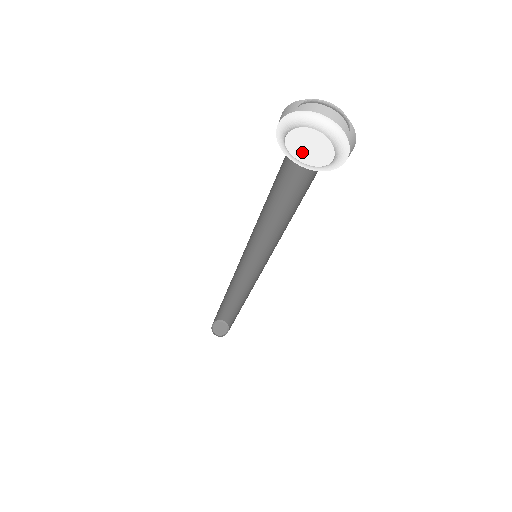
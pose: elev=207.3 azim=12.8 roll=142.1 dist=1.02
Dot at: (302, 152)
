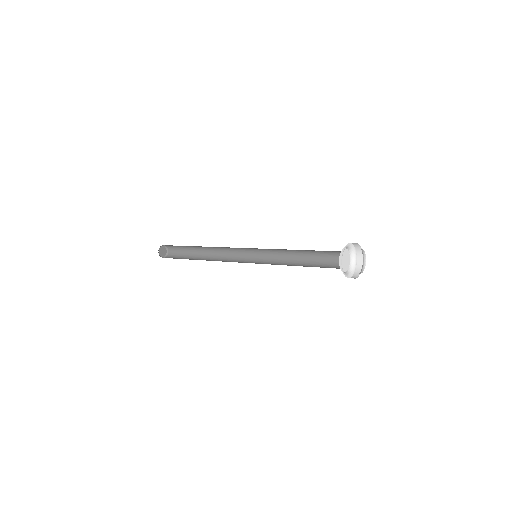
Dot at: (344, 265)
